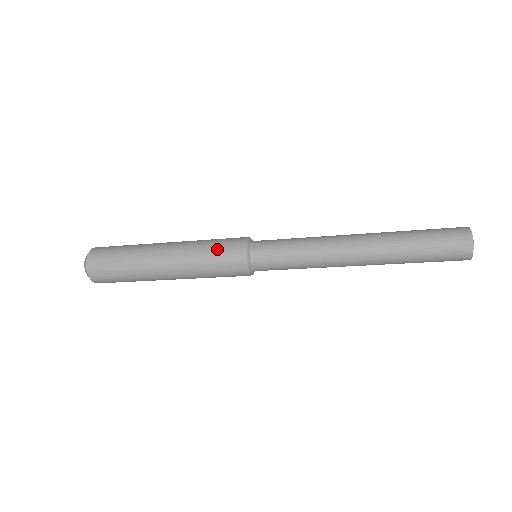
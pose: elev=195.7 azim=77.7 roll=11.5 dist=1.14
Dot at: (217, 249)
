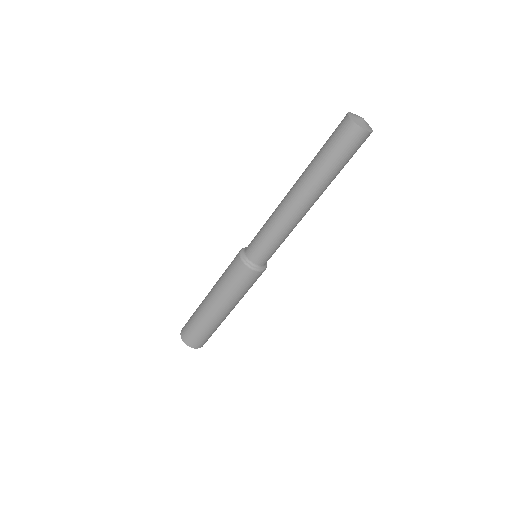
Dot at: occluded
